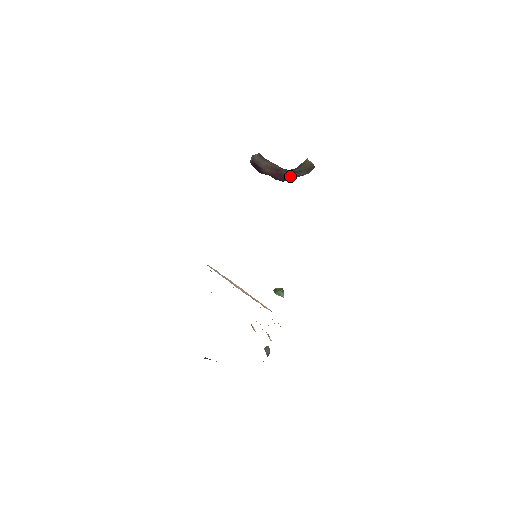
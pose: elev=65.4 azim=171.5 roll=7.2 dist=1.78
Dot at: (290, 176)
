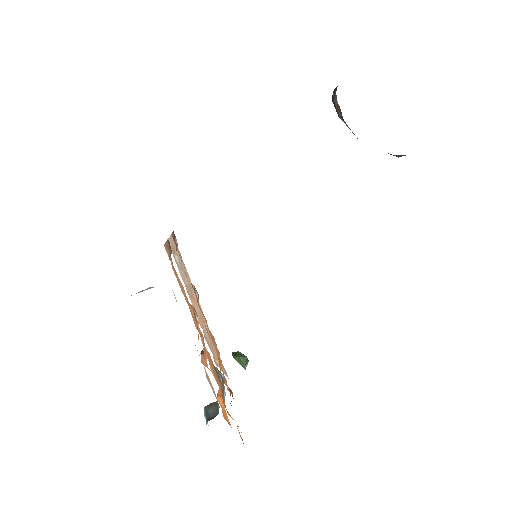
Dot at: occluded
